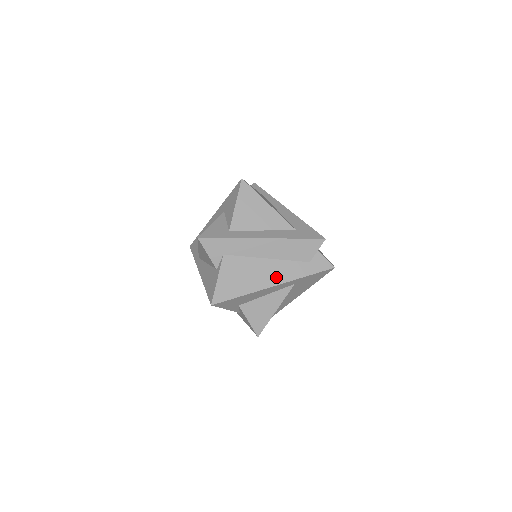
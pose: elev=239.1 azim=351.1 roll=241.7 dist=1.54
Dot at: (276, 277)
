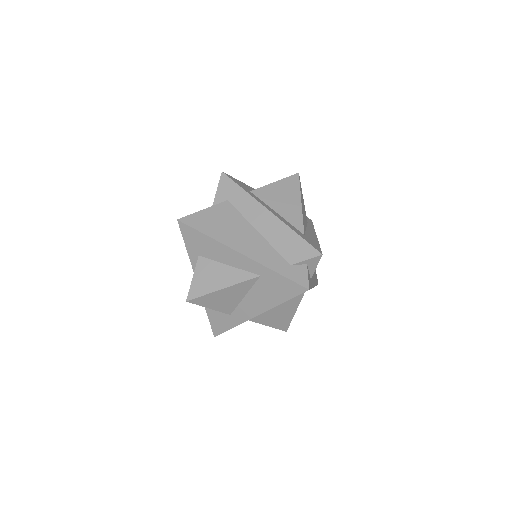
Dot at: (250, 249)
